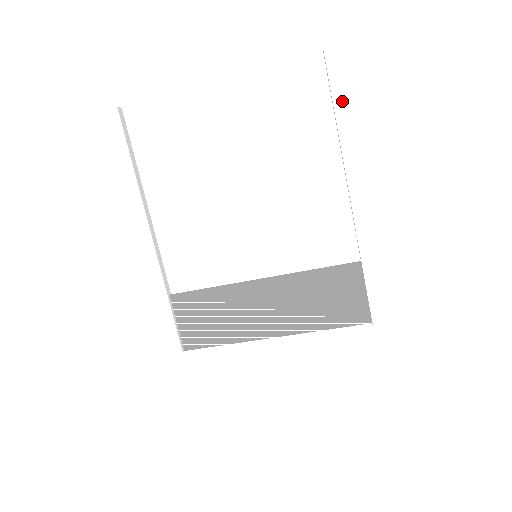
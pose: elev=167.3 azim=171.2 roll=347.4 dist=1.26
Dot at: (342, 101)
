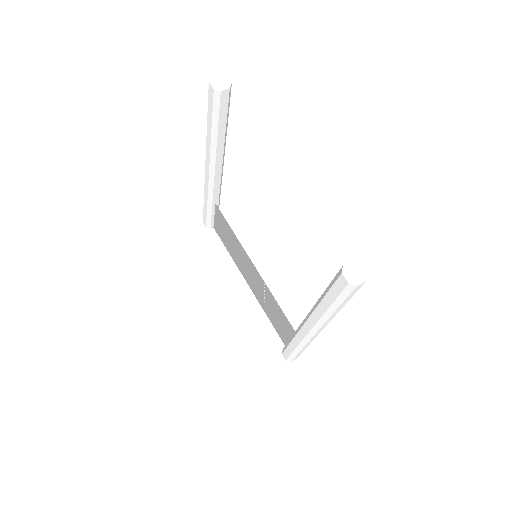
Dot at: (328, 297)
